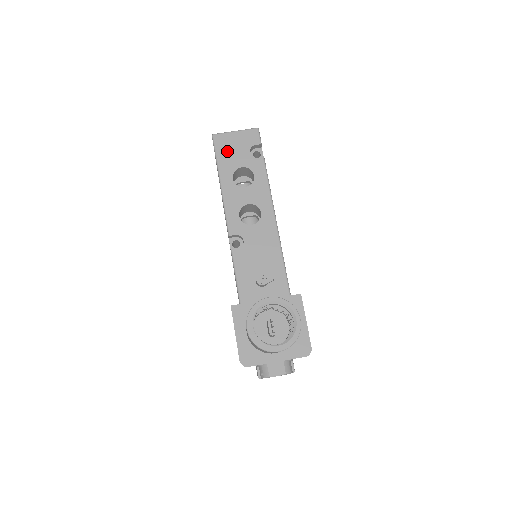
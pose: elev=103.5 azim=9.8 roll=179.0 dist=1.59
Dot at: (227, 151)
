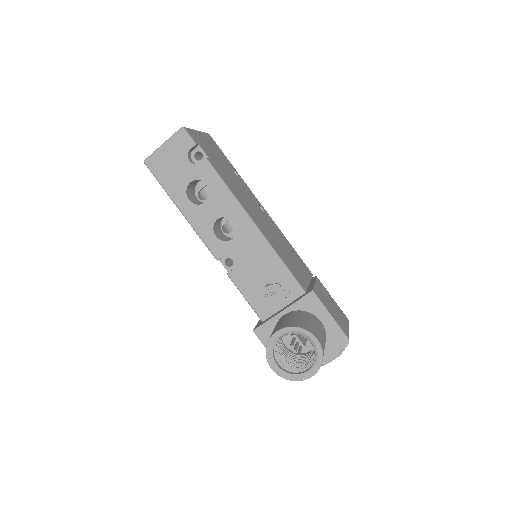
Dot at: (167, 172)
